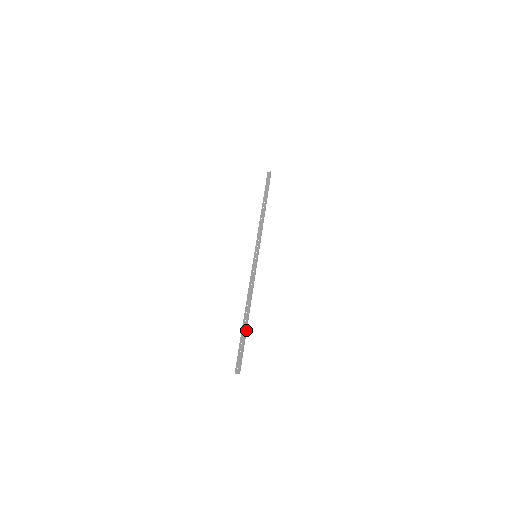
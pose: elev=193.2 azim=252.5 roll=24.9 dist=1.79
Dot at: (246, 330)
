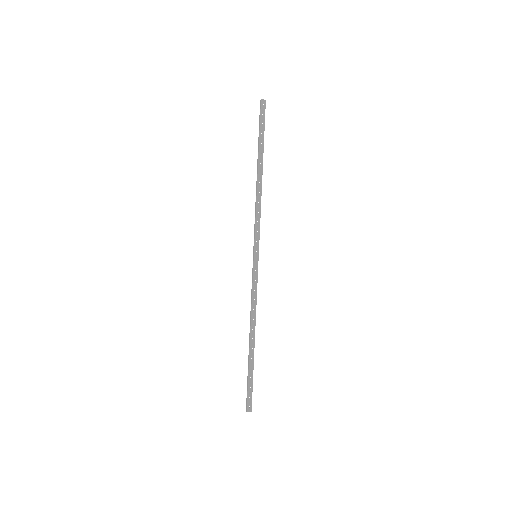
Dot at: (253, 360)
